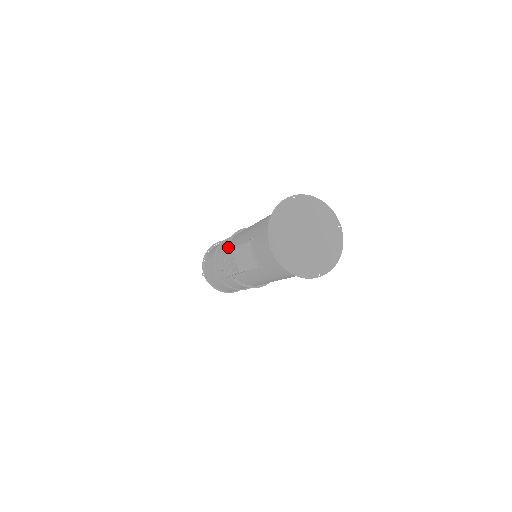
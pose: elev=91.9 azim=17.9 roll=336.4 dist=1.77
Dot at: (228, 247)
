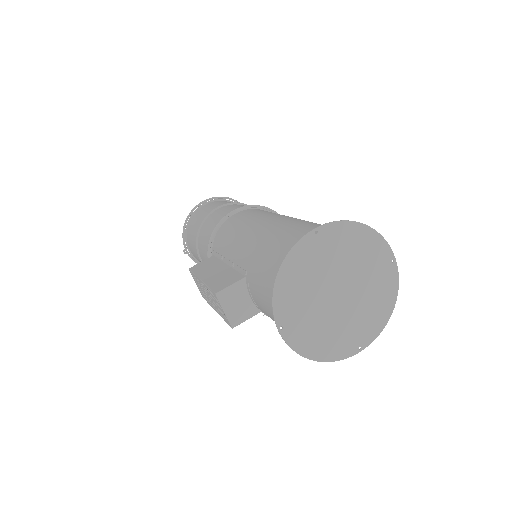
Dot at: (213, 245)
